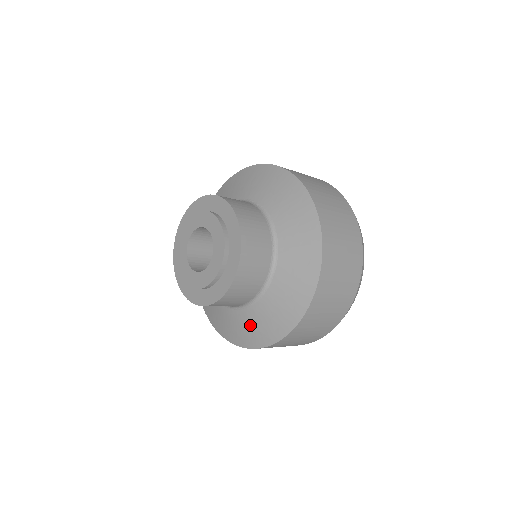
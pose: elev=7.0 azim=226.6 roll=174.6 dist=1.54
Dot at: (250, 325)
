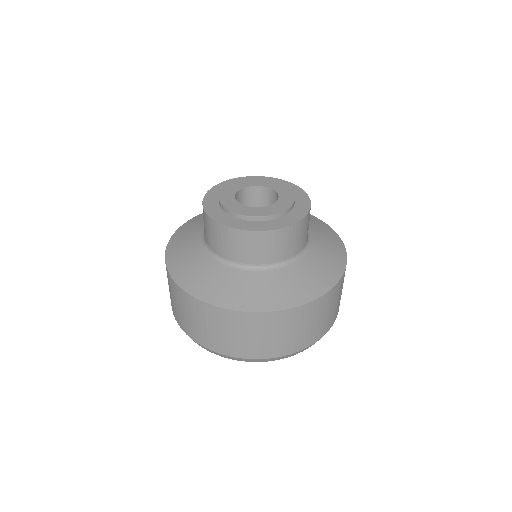
Dot at: (240, 286)
